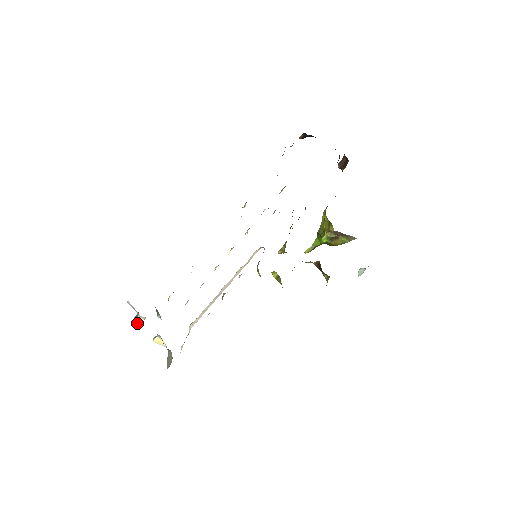
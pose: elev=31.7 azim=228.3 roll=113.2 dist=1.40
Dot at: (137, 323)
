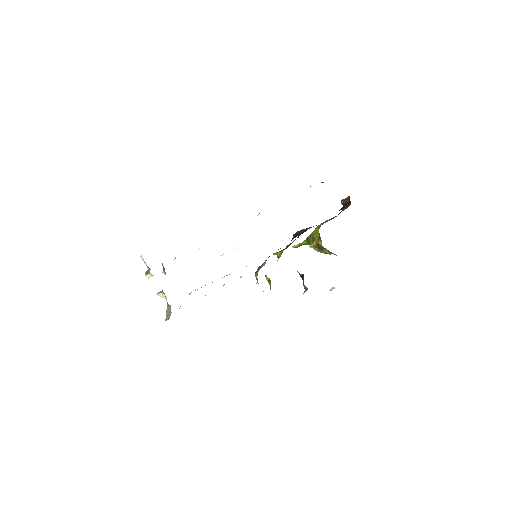
Dot at: (147, 277)
